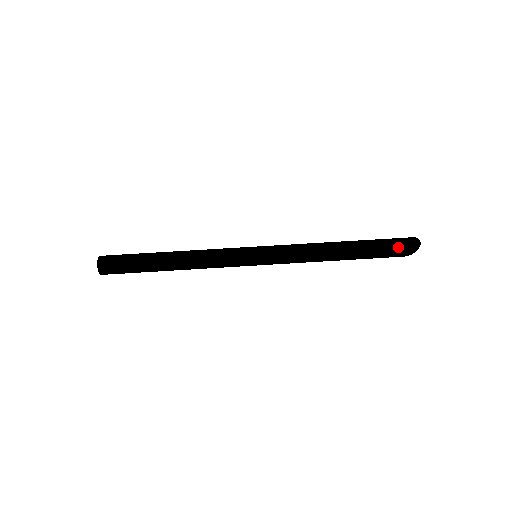
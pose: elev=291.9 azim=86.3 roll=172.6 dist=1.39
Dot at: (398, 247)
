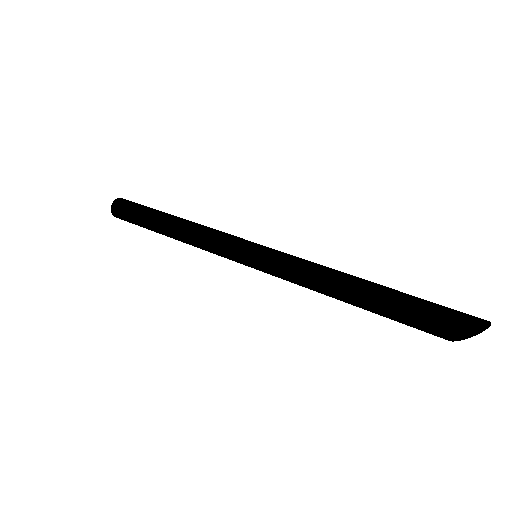
Dot at: occluded
